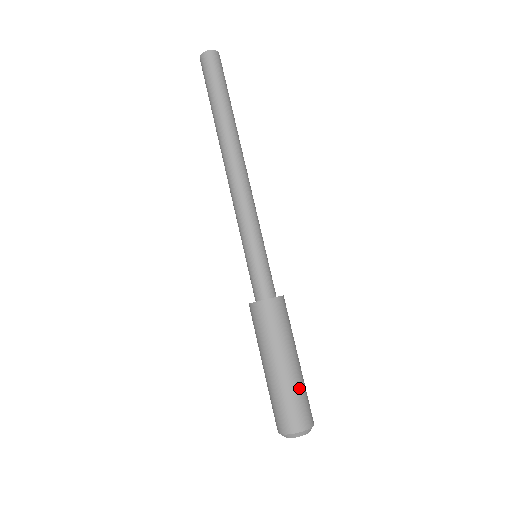
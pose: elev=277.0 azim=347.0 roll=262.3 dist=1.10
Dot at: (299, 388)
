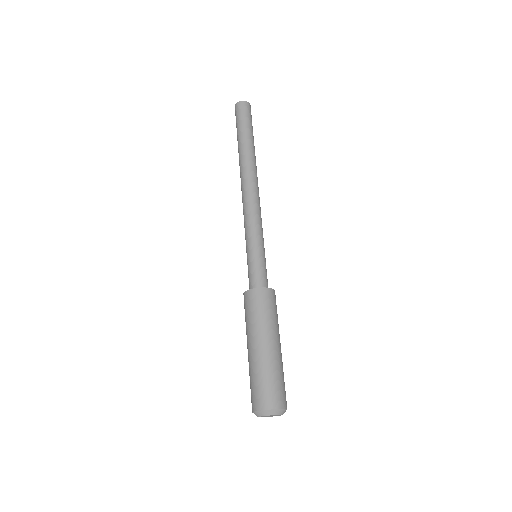
Dot at: (280, 370)
